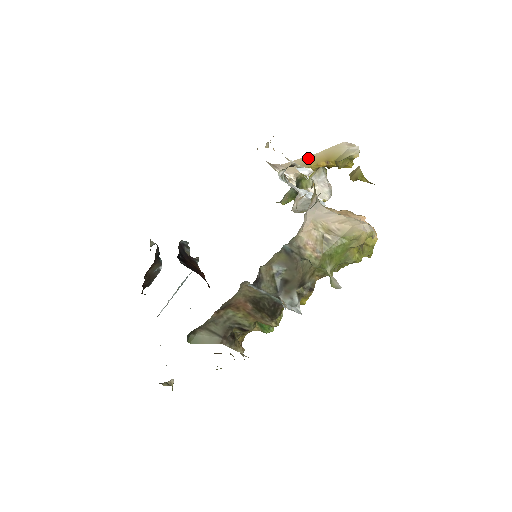
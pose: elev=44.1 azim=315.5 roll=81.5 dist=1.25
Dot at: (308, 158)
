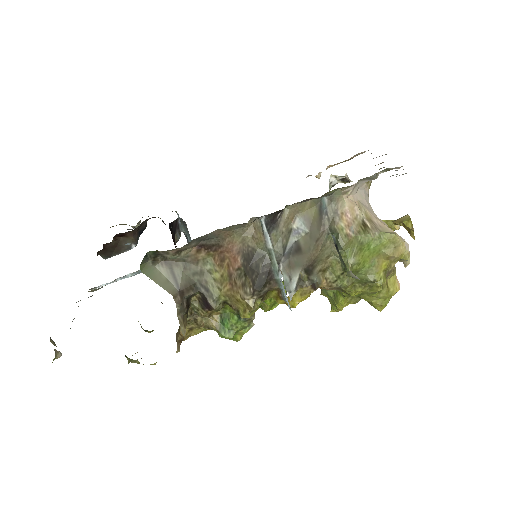
Dot at: occluded
